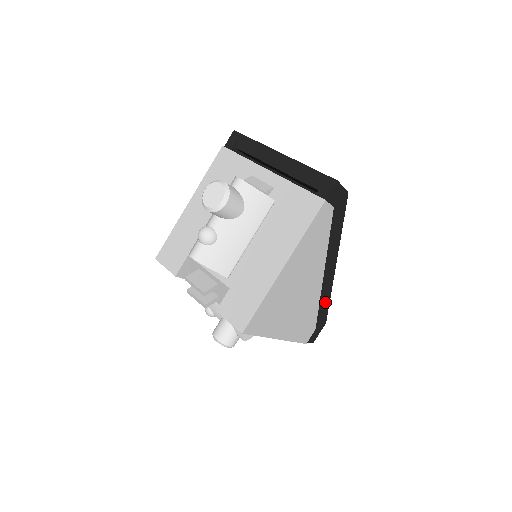
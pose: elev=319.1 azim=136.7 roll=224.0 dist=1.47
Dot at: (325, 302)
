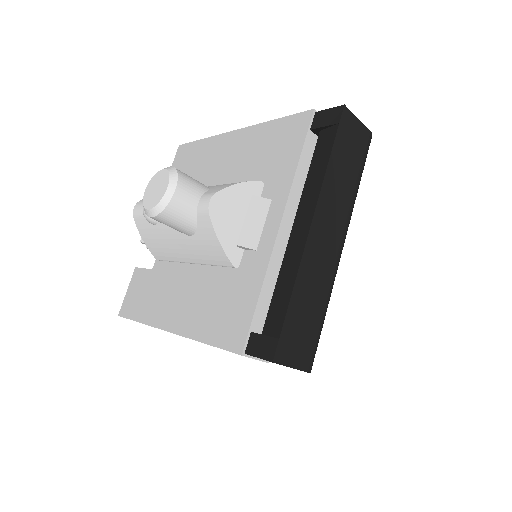
Dot at: occluded
